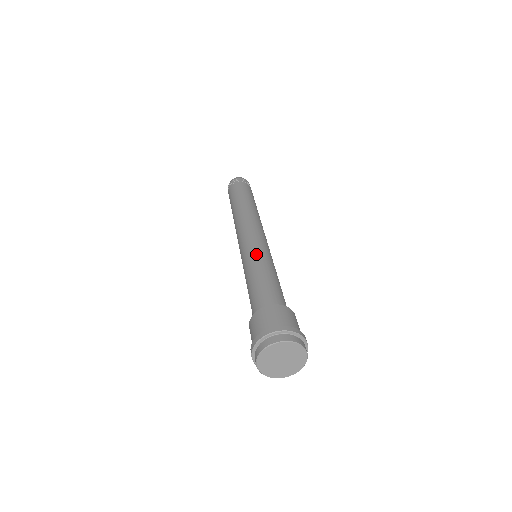
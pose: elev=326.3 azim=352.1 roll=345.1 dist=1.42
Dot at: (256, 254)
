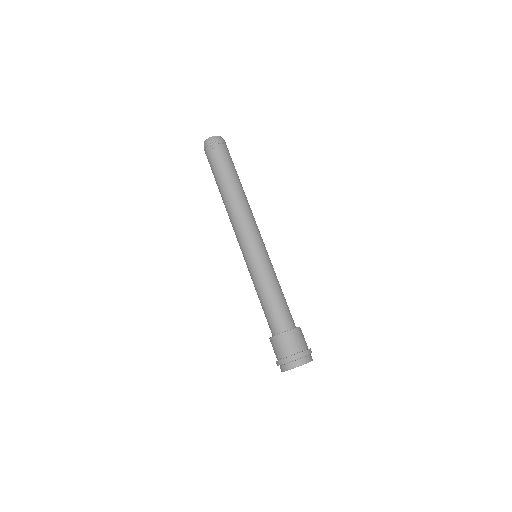
Dot at: (270, 265)
